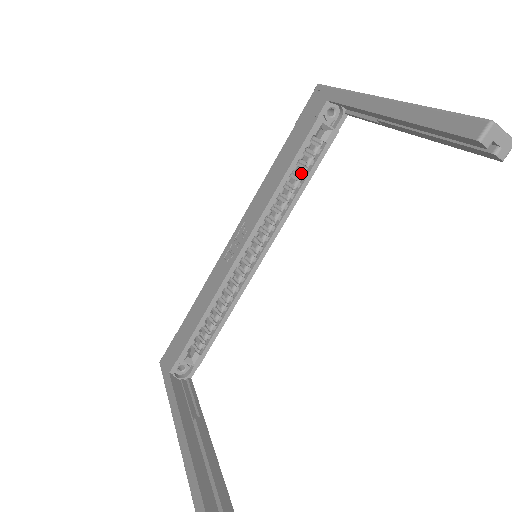
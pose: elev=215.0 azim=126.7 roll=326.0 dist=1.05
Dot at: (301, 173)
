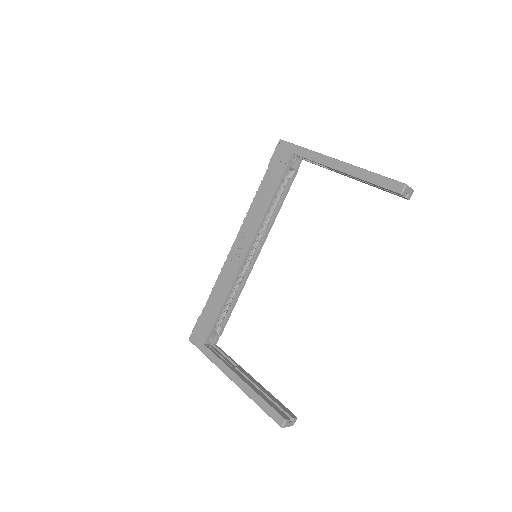
Dot at: (278, 199)
